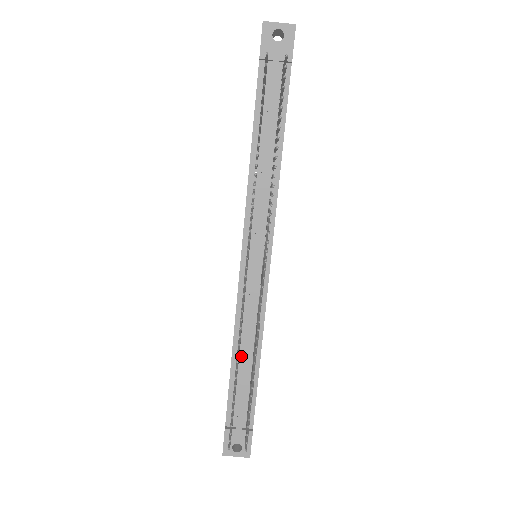
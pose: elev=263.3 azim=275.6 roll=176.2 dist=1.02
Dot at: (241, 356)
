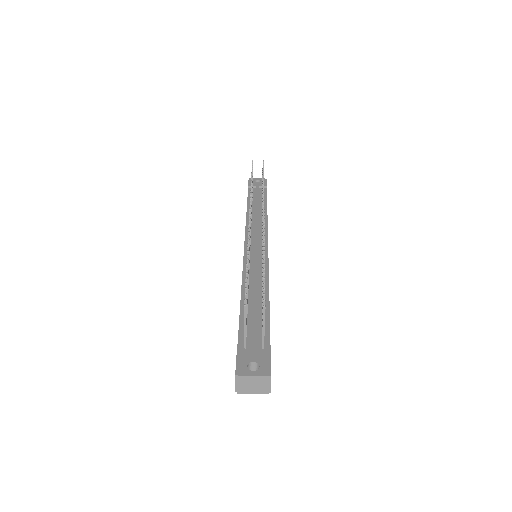
Dot at: (250, 297)
